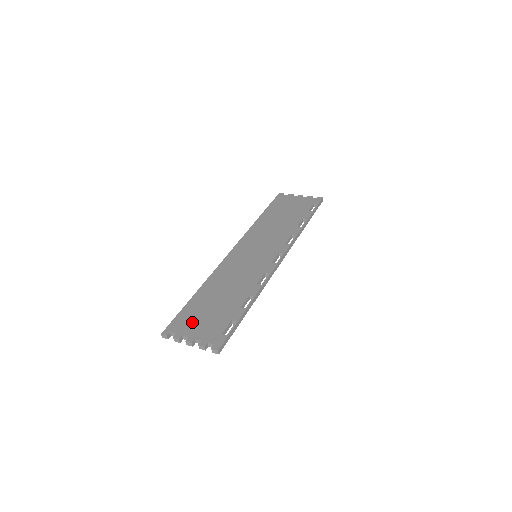
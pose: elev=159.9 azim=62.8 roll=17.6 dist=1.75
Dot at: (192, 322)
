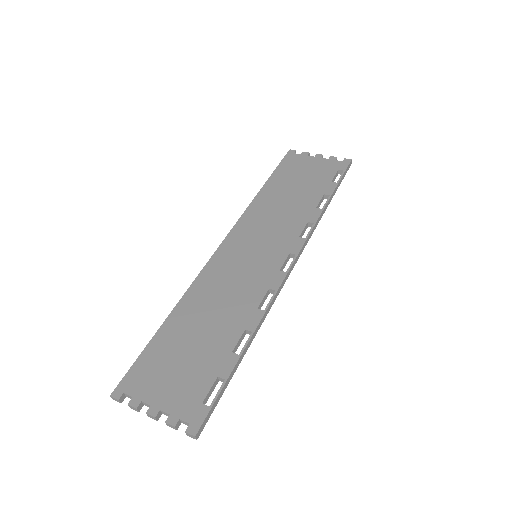
Dot at: (158, 376)
